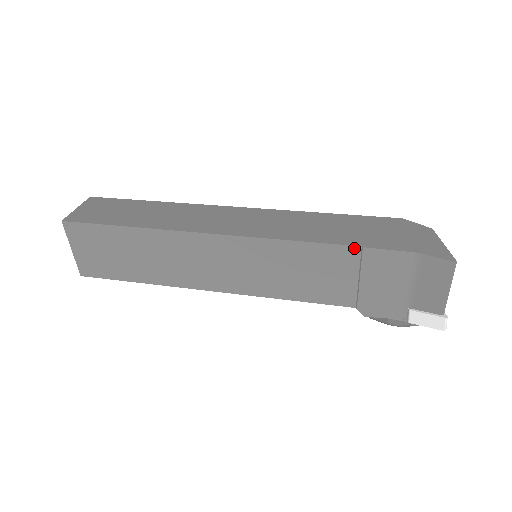
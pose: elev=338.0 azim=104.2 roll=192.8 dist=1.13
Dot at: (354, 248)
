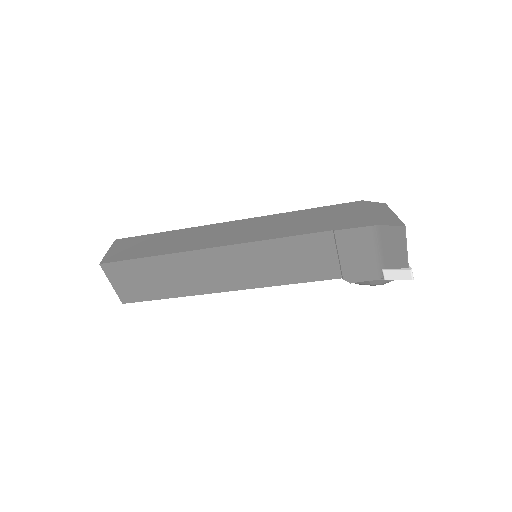
Dot at: (327, 233)
